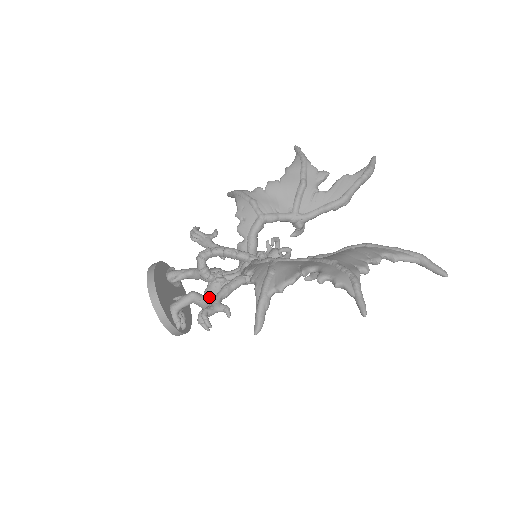
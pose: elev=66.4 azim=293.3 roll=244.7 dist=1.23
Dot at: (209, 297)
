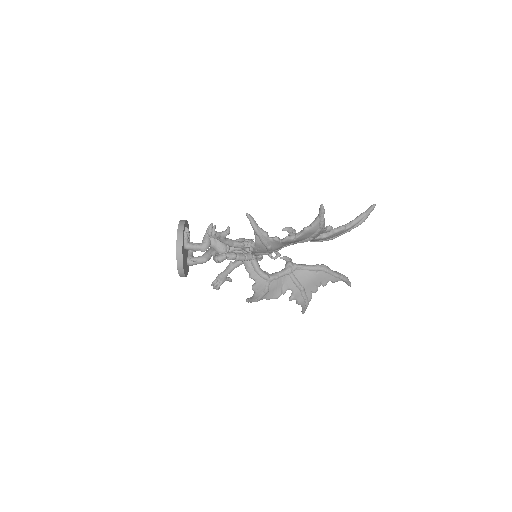
Dot at: occluded
